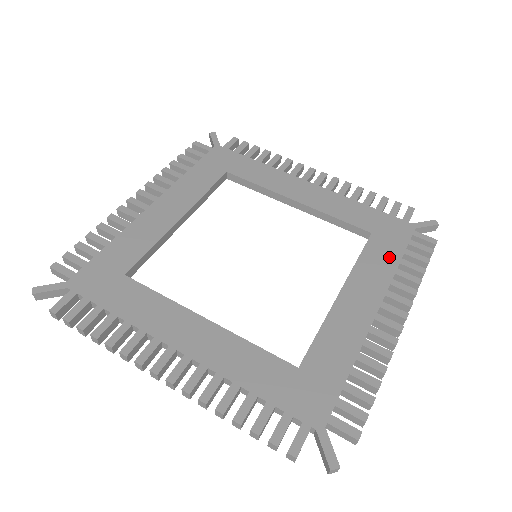
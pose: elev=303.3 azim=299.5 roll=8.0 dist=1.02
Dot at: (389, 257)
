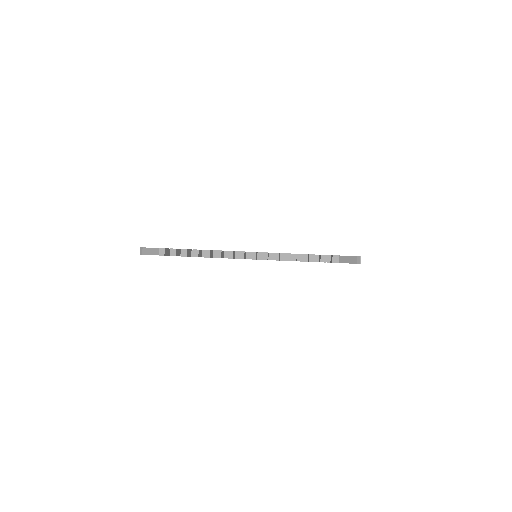
Dot at: occluded
